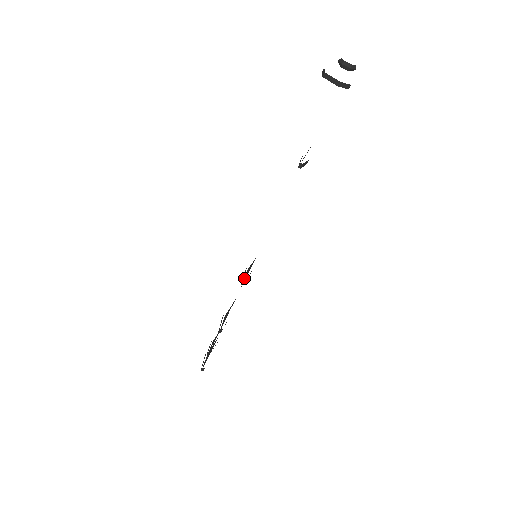
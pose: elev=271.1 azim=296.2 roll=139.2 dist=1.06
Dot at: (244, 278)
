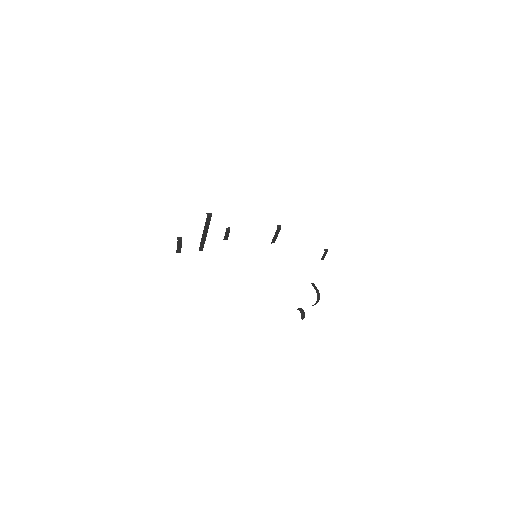
Dot at: occluded
